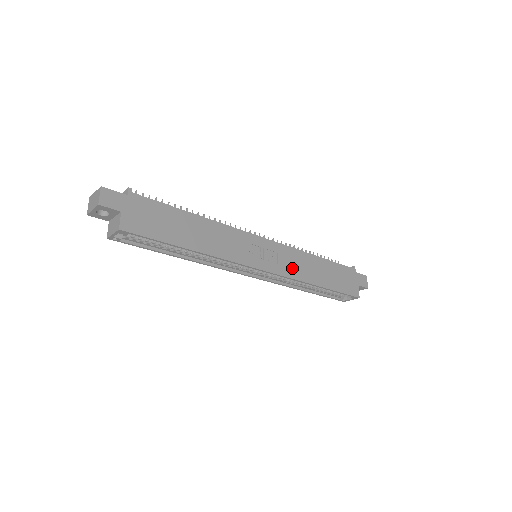
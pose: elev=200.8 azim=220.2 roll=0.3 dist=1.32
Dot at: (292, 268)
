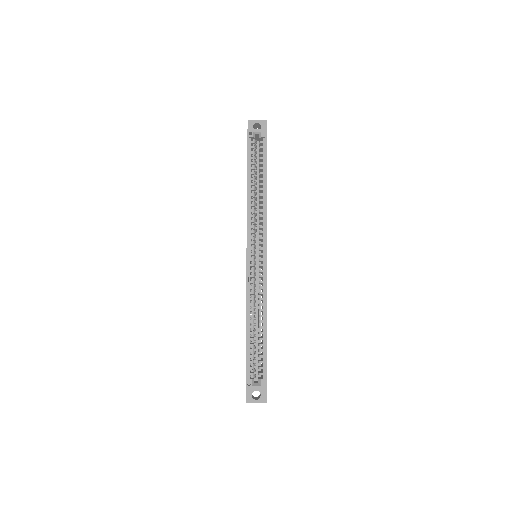
Dot at: occluded
